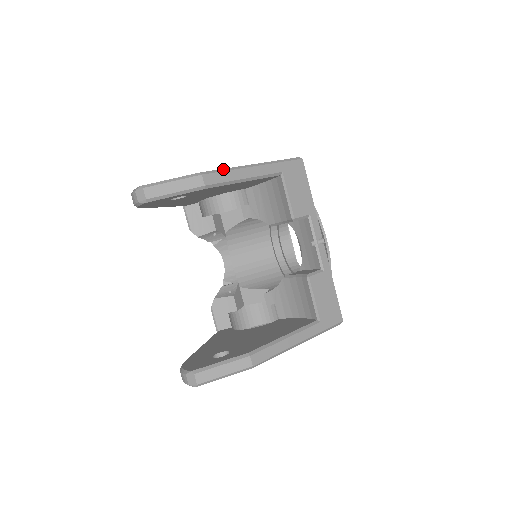
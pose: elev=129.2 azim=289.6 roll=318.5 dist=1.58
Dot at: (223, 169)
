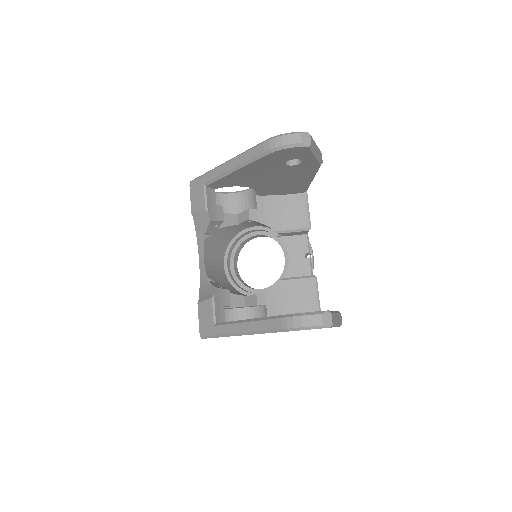
Dot at: occluded
